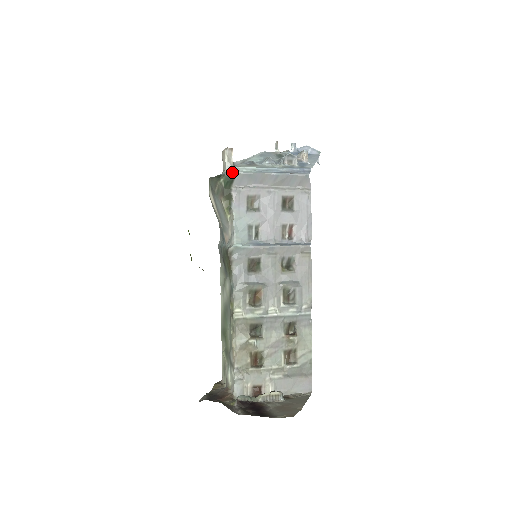
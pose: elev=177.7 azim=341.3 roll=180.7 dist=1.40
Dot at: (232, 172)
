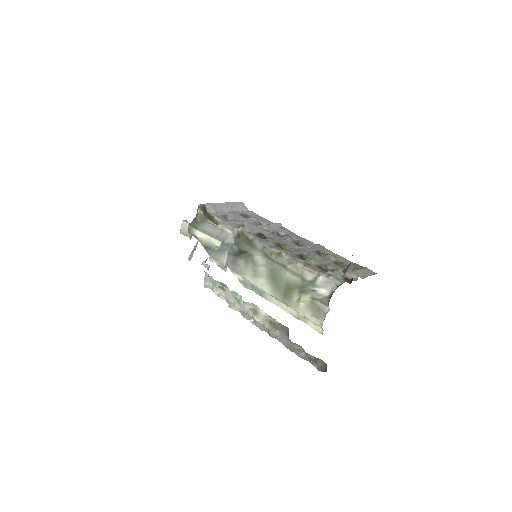
Dot at: (202, 204)
